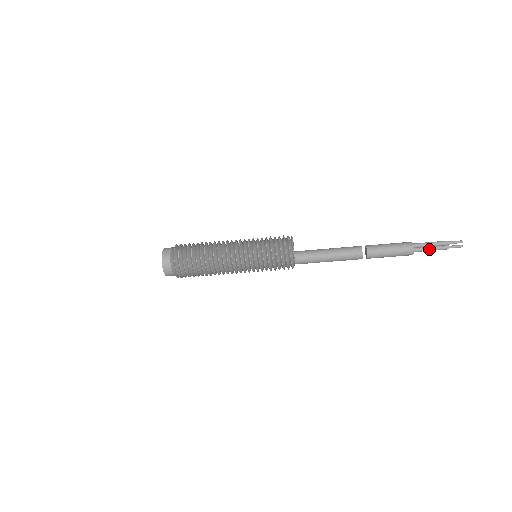
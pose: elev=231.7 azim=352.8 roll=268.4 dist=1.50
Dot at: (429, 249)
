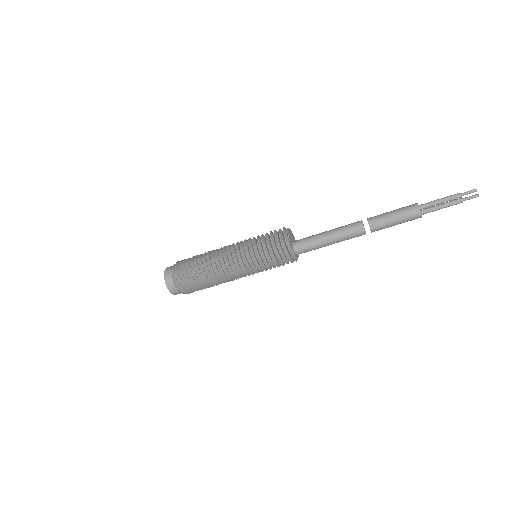
Dot at: (439, 206)
